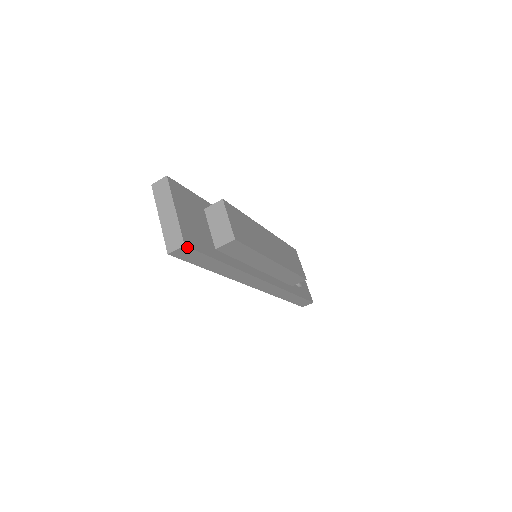
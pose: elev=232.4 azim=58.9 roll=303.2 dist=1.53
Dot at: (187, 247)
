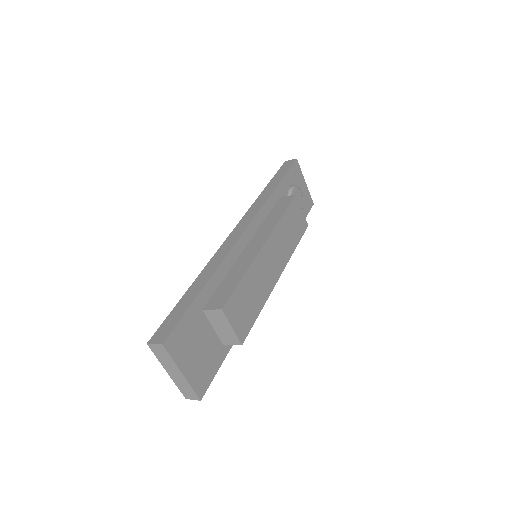
Dot at: (202, 396)
